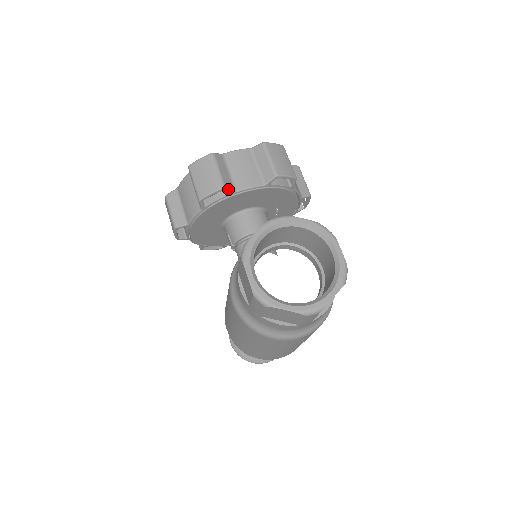
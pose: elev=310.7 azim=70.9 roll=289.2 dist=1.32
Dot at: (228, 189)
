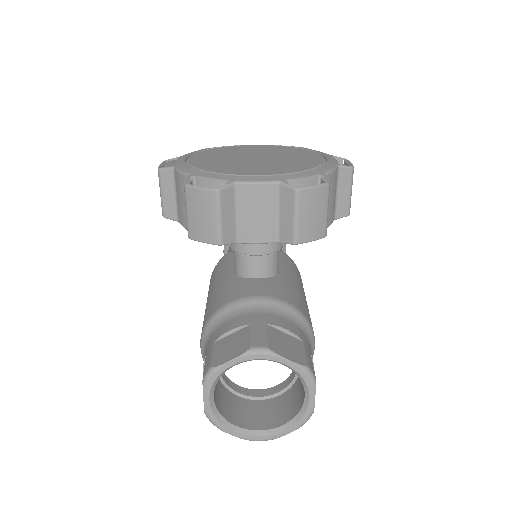
Dot at: (226, 244)
